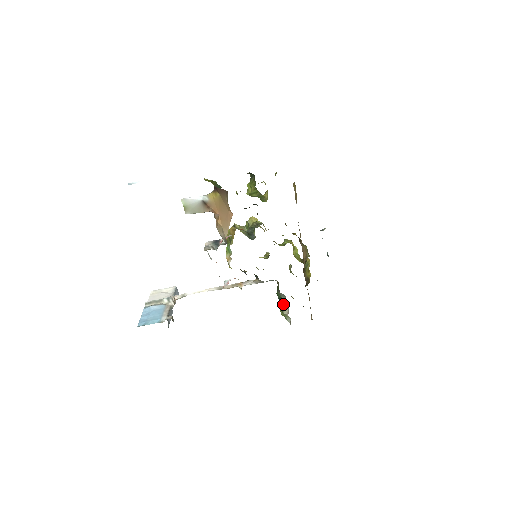
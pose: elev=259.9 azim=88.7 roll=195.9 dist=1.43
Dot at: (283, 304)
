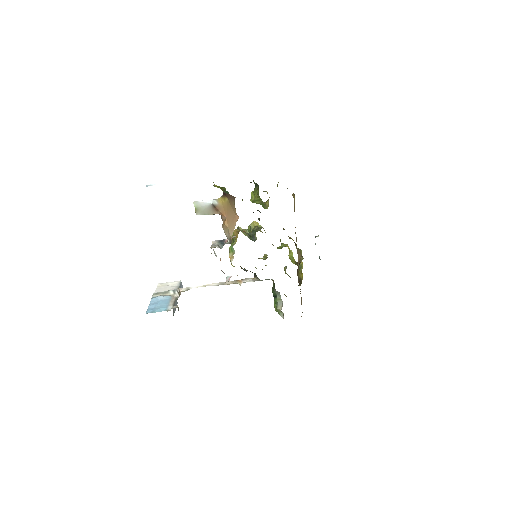
Dot at: (277, 300)
